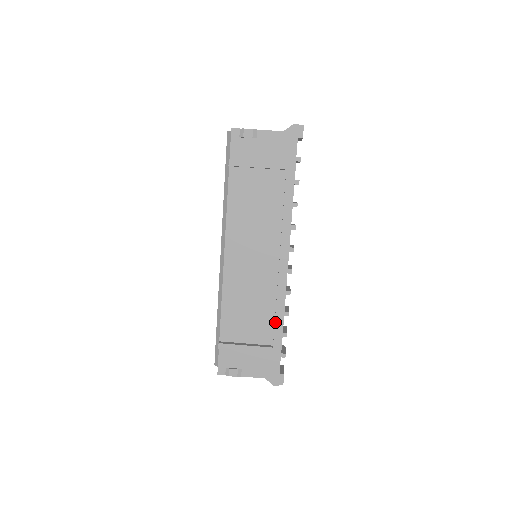
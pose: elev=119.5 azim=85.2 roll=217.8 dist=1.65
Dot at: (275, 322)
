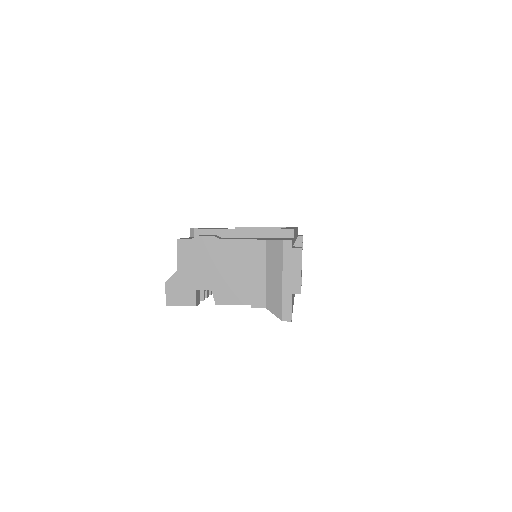
Dot at: occluded
